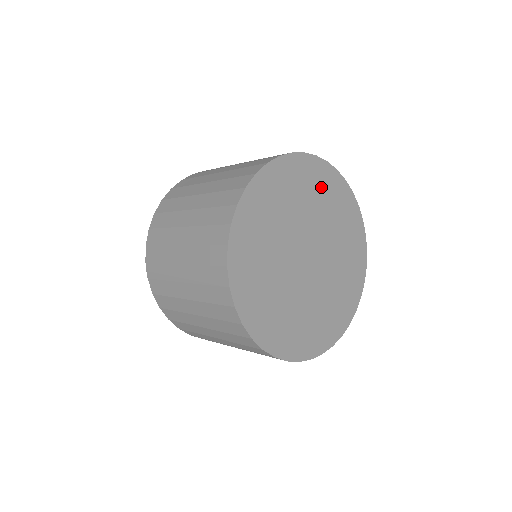
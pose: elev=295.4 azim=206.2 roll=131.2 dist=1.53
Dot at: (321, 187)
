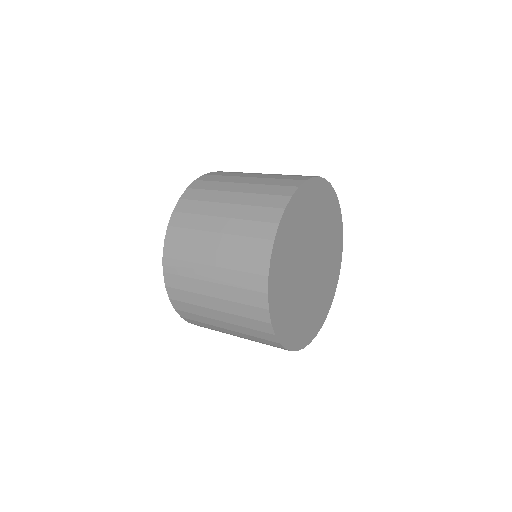
Dot at: (325, 205)
